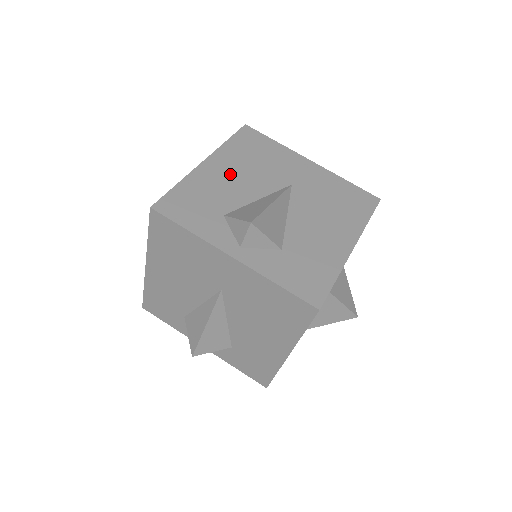
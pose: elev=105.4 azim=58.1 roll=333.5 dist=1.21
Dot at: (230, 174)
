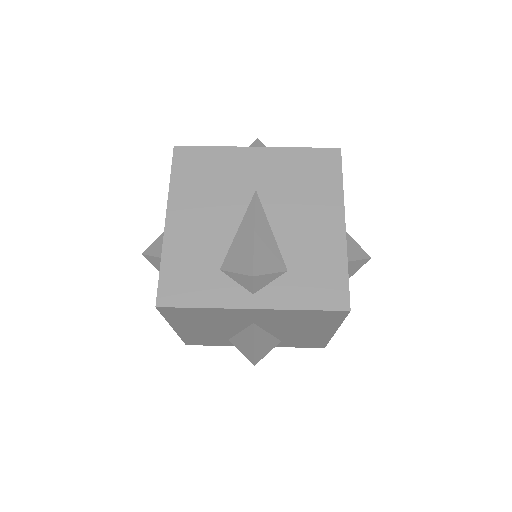
Dot at: occluded
